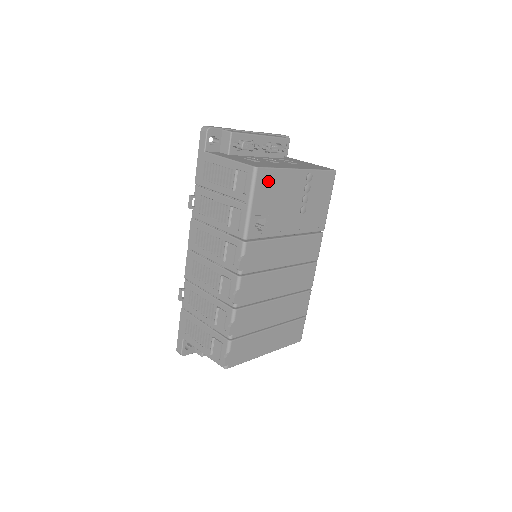
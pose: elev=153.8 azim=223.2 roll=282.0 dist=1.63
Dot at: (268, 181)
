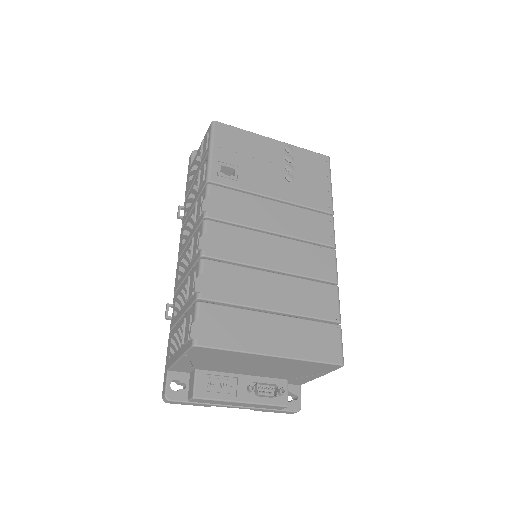
Dot at: (231, 136)
